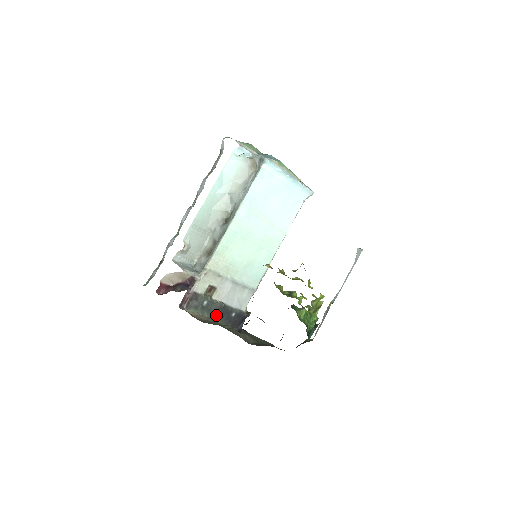
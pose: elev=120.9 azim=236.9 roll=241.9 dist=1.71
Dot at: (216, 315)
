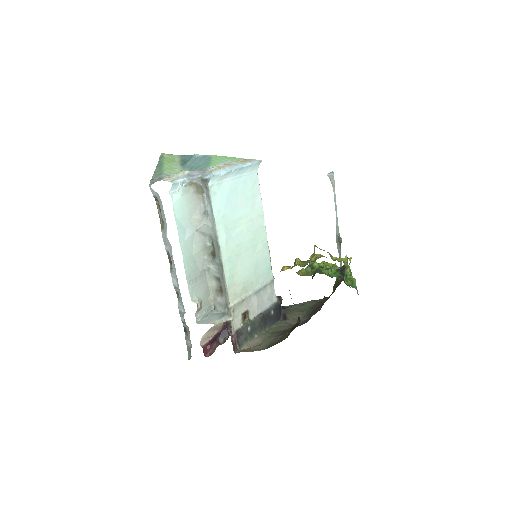
Dot at: (262, 327)
